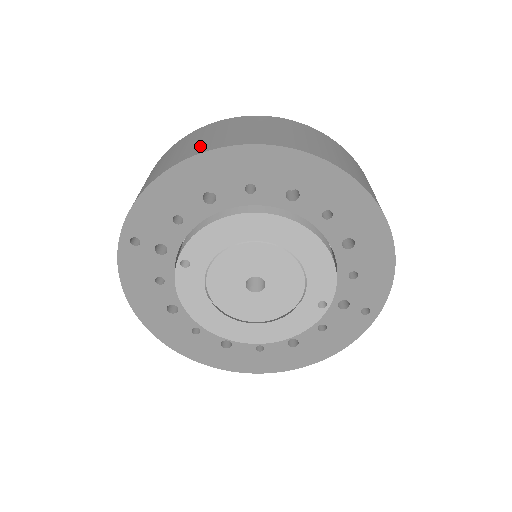
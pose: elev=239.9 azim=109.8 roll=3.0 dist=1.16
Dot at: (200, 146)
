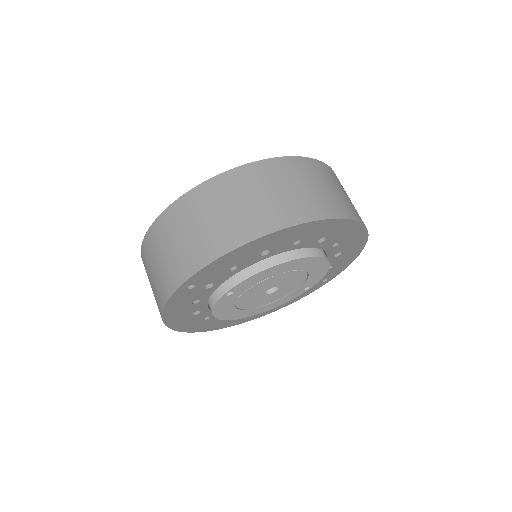
Dot at: (265, 216)
